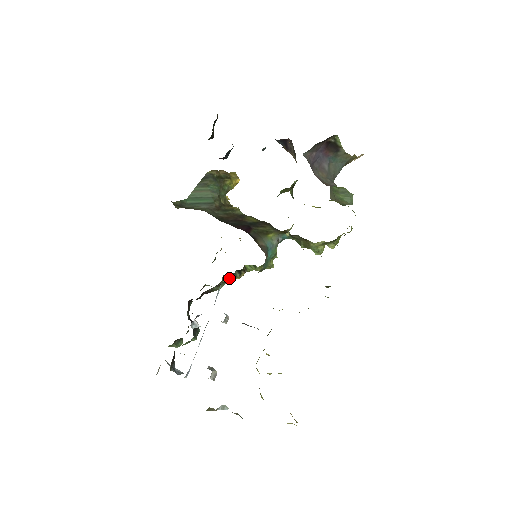
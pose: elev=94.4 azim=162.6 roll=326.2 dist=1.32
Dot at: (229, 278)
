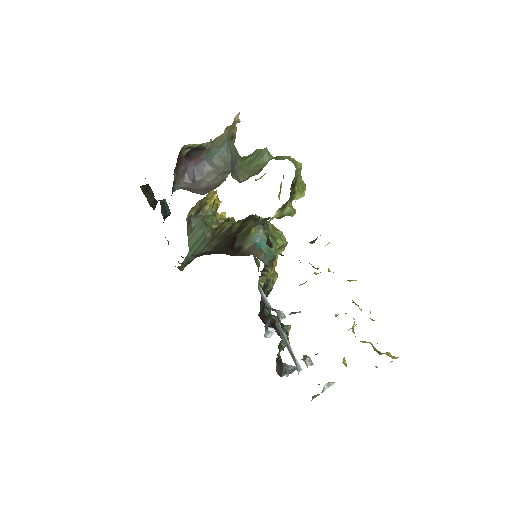
Dot at: (264, 279)
